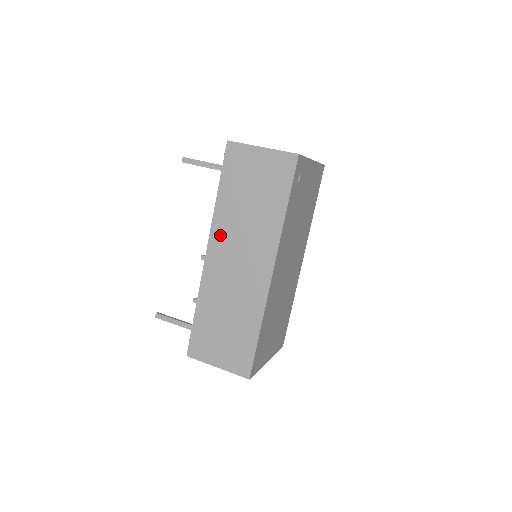
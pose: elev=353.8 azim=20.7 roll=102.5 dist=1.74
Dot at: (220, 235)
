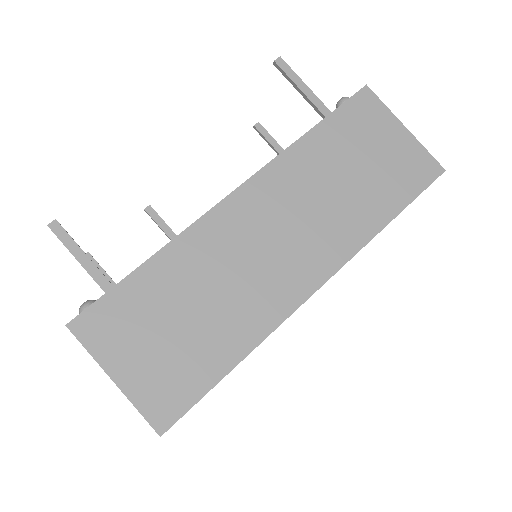
Dot at: (274, 184)
